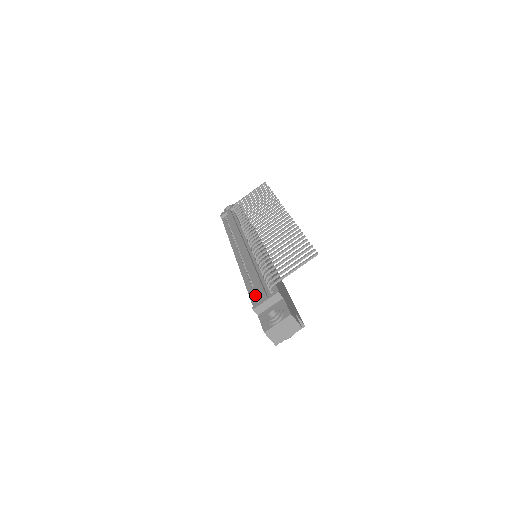
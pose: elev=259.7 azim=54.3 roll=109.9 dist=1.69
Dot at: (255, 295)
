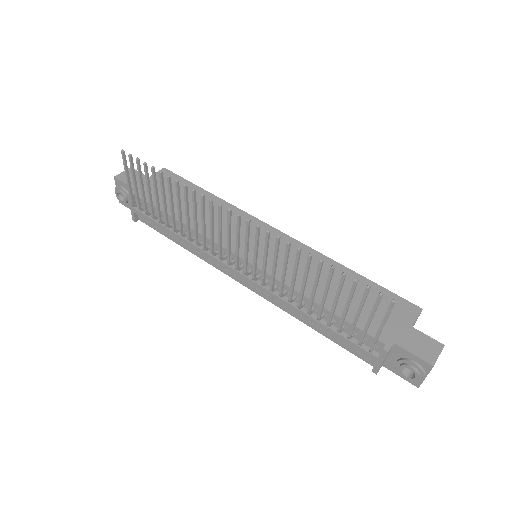
Dot at: occluded
